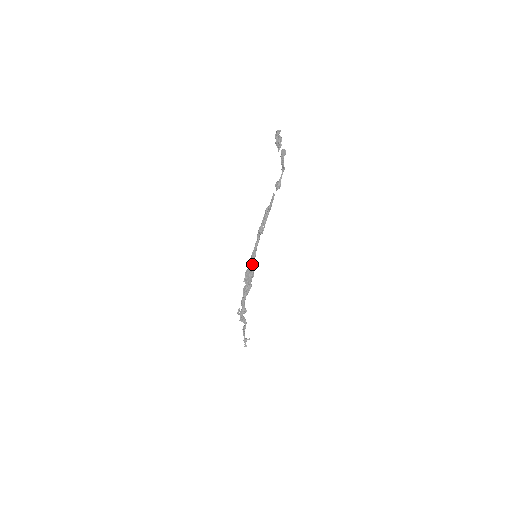
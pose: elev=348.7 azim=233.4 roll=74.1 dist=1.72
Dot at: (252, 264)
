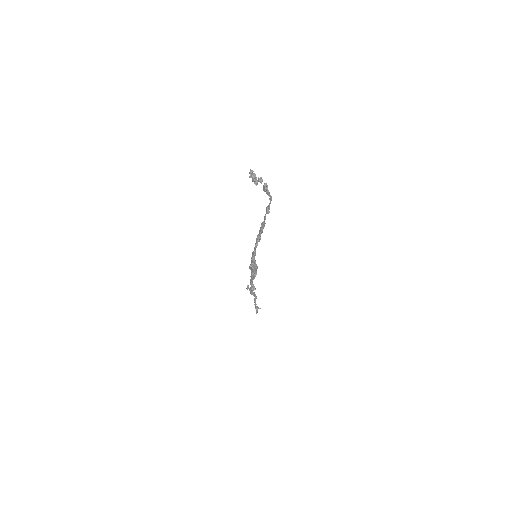
Dot at: (253, 260)
